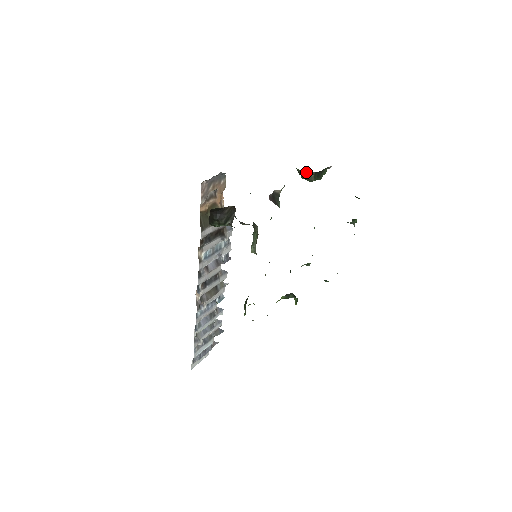
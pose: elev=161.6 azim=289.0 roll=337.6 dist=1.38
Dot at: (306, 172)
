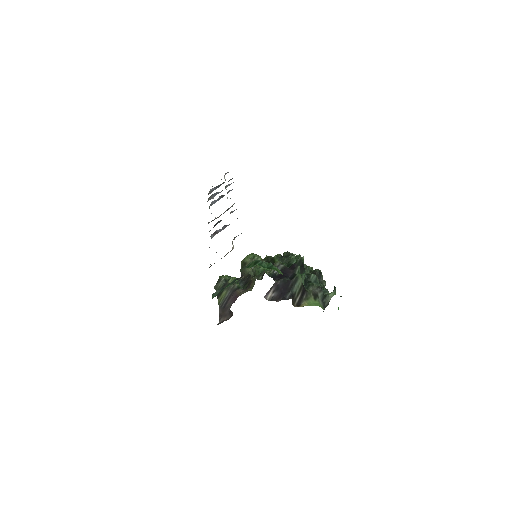
Dot at: occluded
